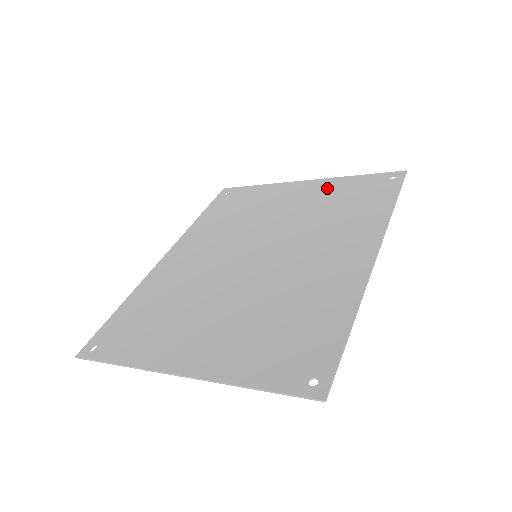
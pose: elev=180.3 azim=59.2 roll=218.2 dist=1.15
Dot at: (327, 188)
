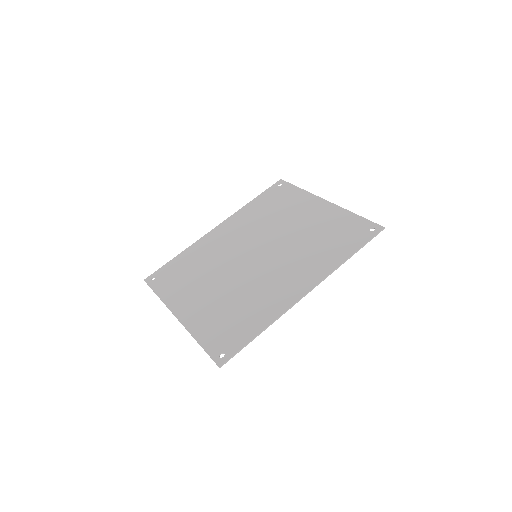
Dot at: (331, 217)
